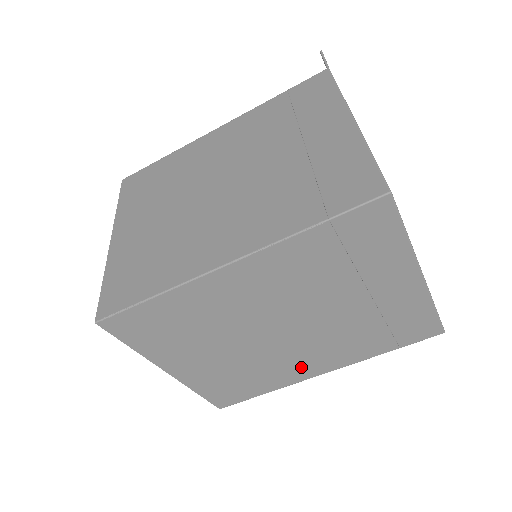
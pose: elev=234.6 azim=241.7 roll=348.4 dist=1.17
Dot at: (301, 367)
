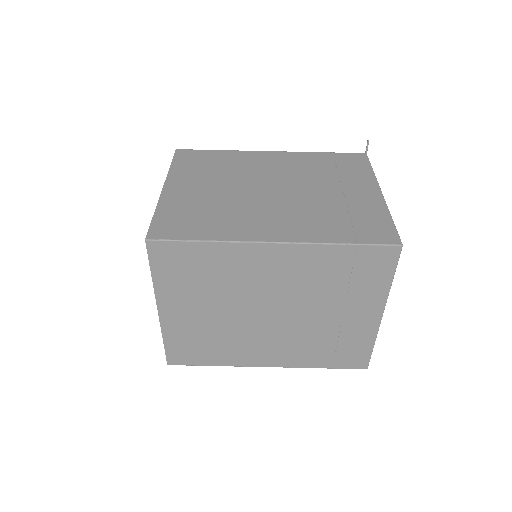
Dot at: (256, 353)
